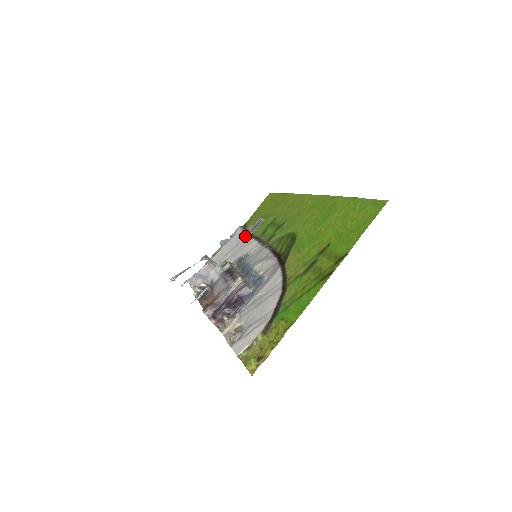
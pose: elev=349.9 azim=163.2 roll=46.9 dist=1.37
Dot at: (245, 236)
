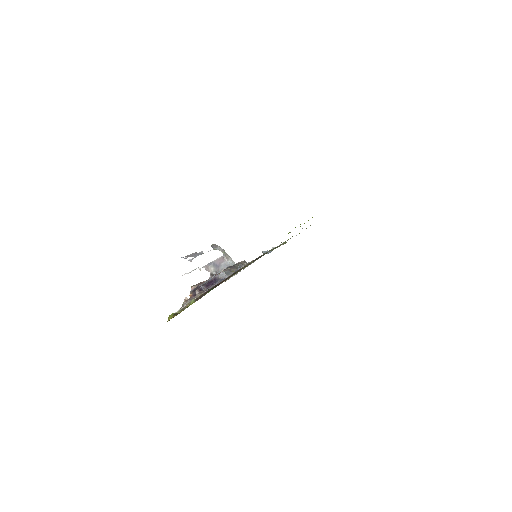
Dot at: occluded
